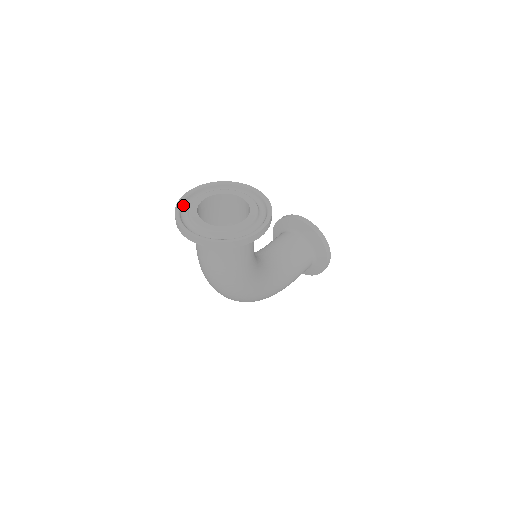
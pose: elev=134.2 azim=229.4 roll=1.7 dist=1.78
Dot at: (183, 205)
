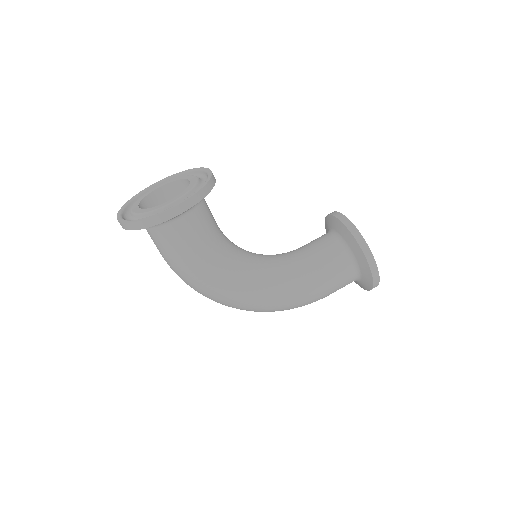
Dot at: occluded
